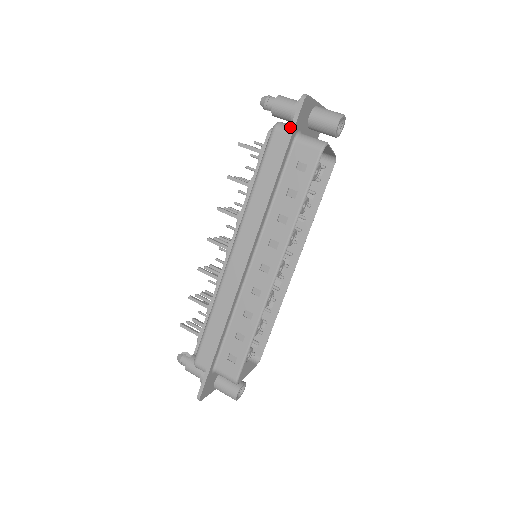
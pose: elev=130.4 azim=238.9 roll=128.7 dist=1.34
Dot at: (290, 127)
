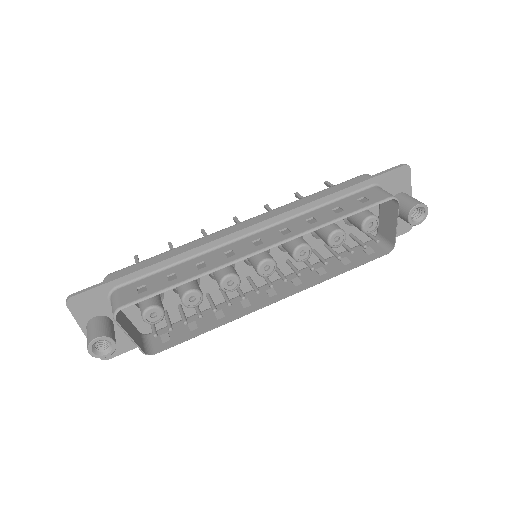
Dot at: (379, 173)
